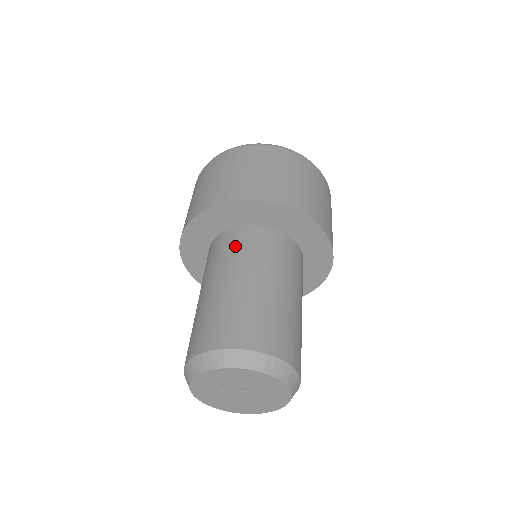
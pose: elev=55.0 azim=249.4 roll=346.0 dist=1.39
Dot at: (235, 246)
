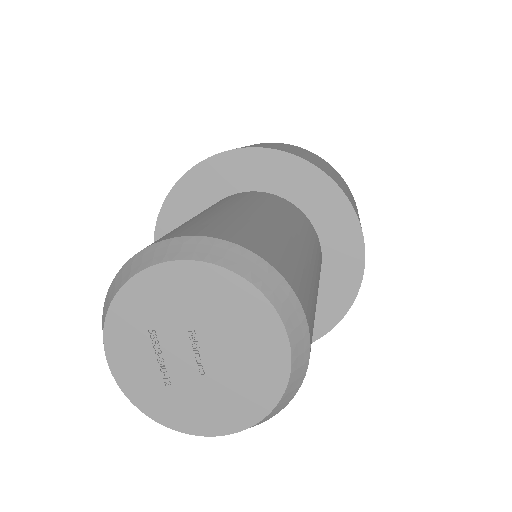
Dot at: occluded
